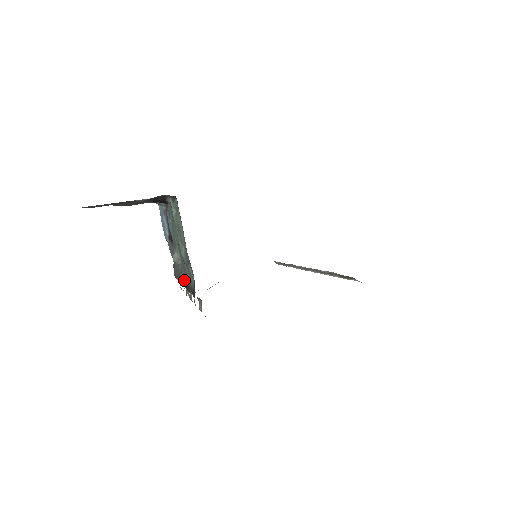
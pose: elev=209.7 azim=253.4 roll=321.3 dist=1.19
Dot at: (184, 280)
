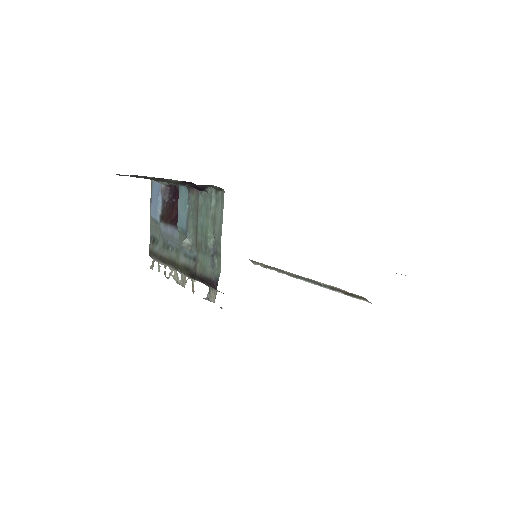
Dot at: (183, 265)
